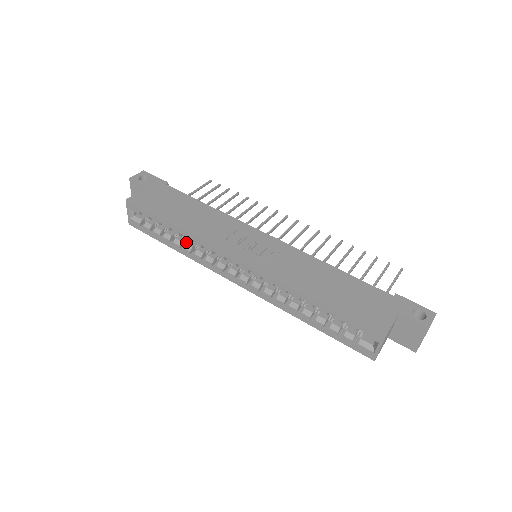
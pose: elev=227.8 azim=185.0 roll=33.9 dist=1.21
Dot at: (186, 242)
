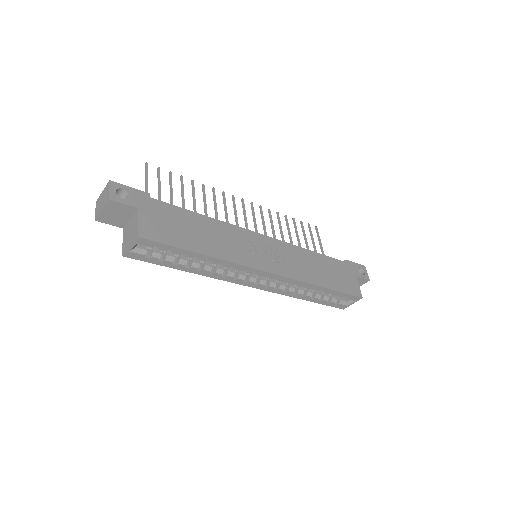
Dot at: (201, 262)
